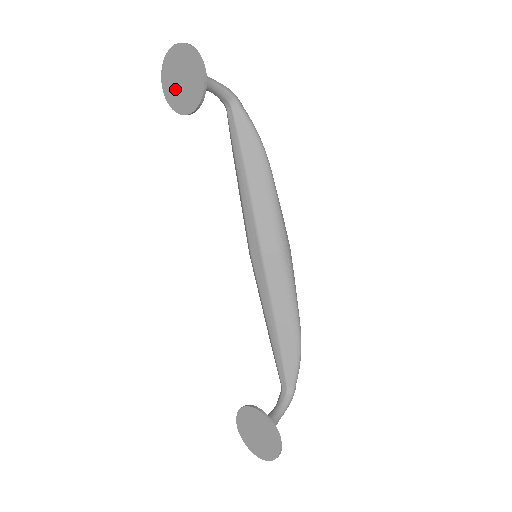
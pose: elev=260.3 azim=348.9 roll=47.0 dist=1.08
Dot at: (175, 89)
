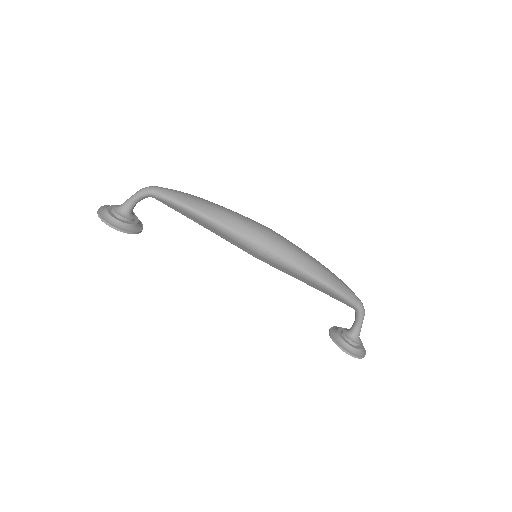
Dot at: occluded
